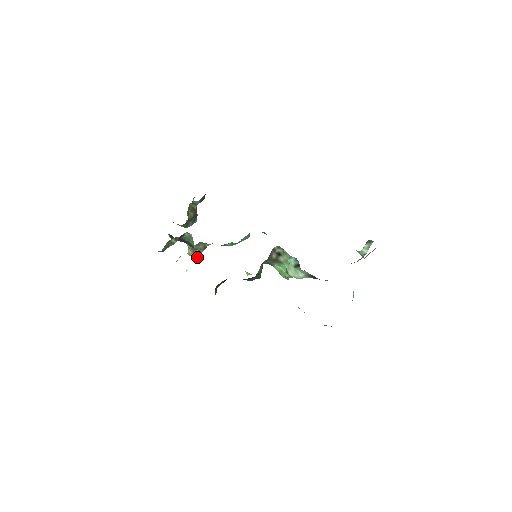
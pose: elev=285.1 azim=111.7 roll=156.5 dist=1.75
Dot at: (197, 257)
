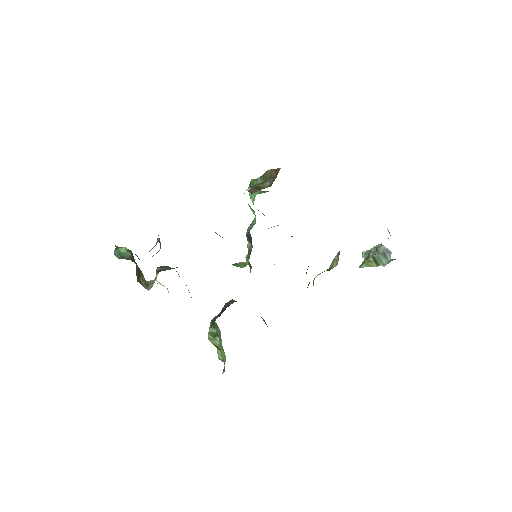
Dot at: occluded
